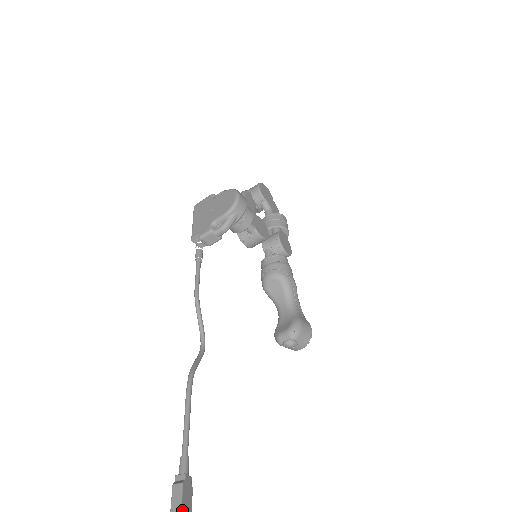
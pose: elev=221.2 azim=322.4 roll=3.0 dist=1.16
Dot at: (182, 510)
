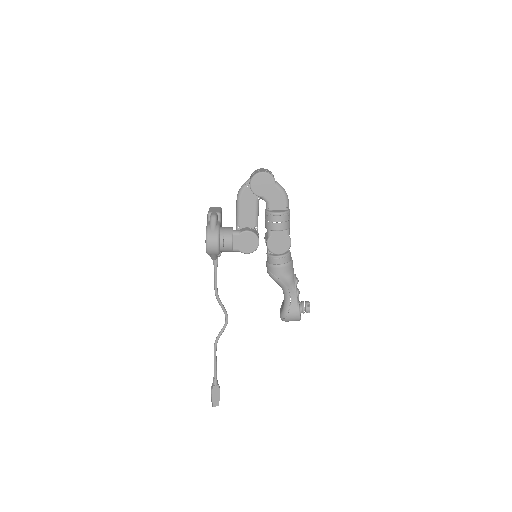
Dot at: (213, 398)
